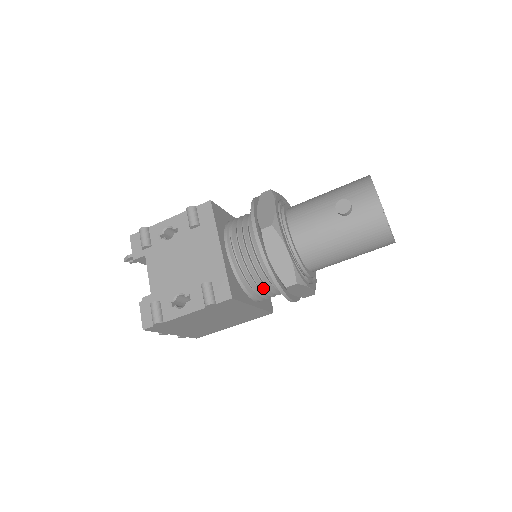
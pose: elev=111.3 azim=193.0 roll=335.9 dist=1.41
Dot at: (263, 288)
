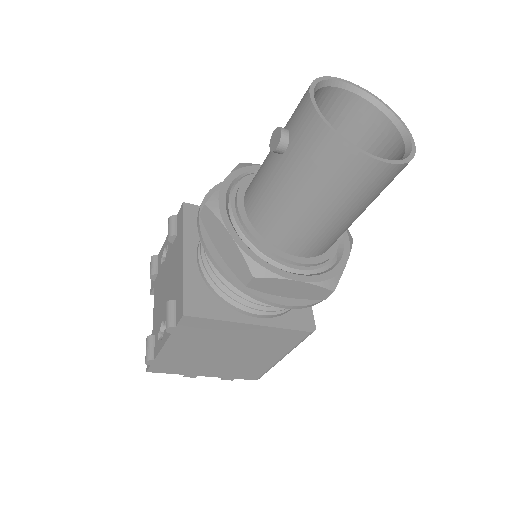
Dot at: (246, 296)
